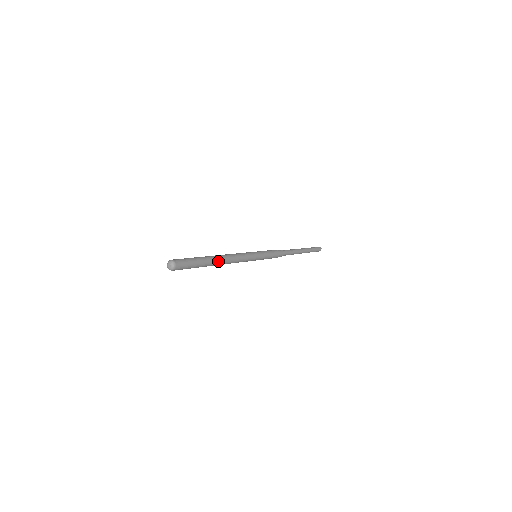
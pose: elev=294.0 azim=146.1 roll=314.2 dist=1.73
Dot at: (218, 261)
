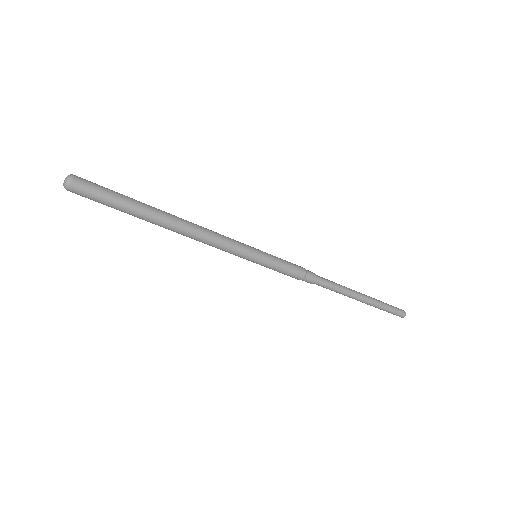
Dot at: (166, 218)
